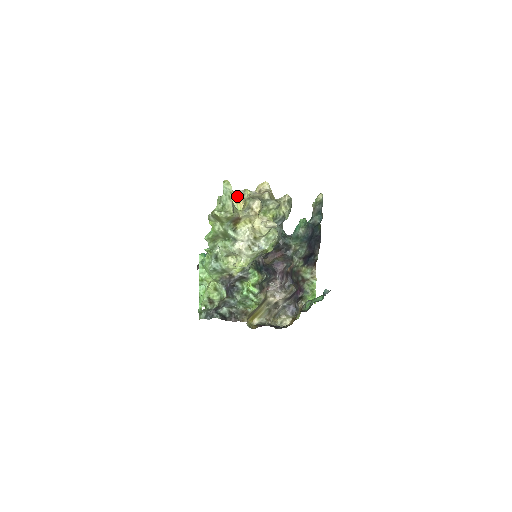
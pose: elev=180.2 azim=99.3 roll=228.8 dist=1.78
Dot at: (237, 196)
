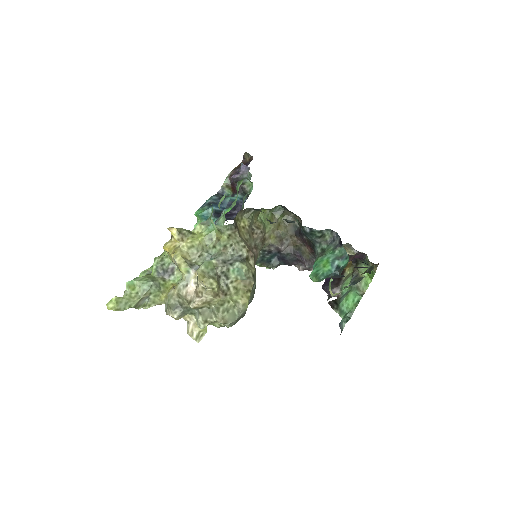
Dot at: (174, 261)
